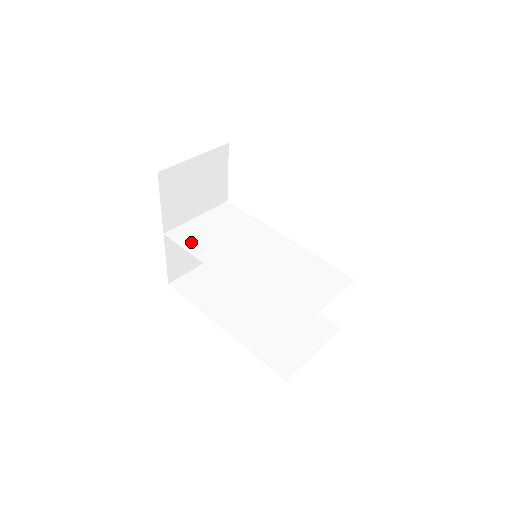
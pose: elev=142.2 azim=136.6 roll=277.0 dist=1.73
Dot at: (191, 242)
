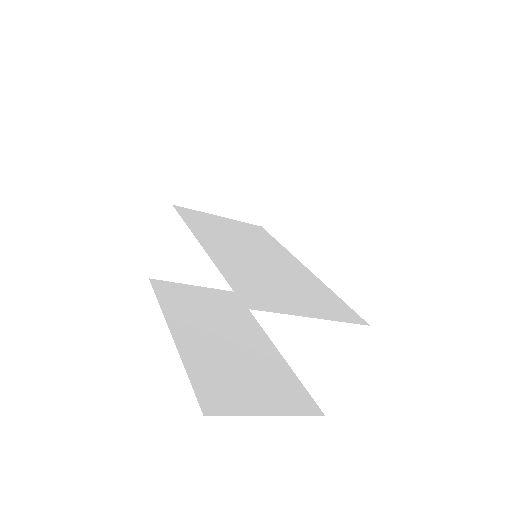
Dot at: (194, 219)
